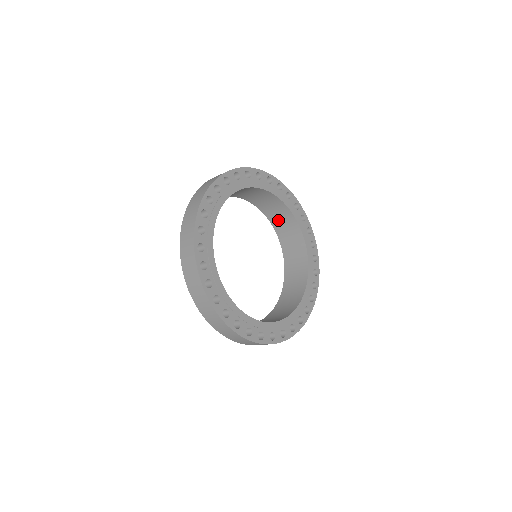
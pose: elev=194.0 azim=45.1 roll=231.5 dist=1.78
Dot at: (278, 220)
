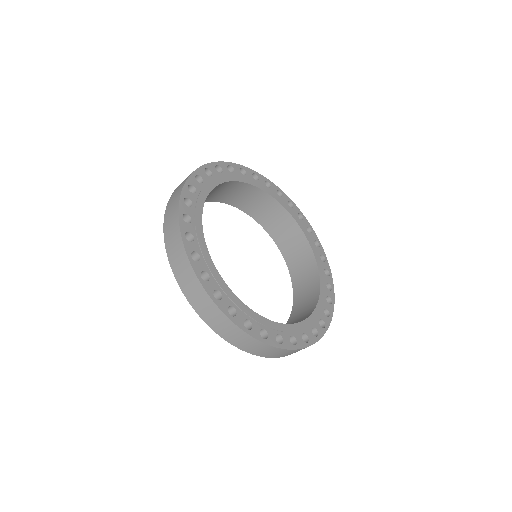
Dot at: (302, 293)
